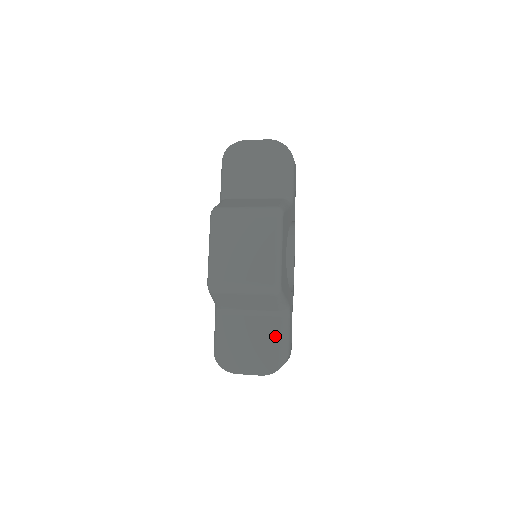
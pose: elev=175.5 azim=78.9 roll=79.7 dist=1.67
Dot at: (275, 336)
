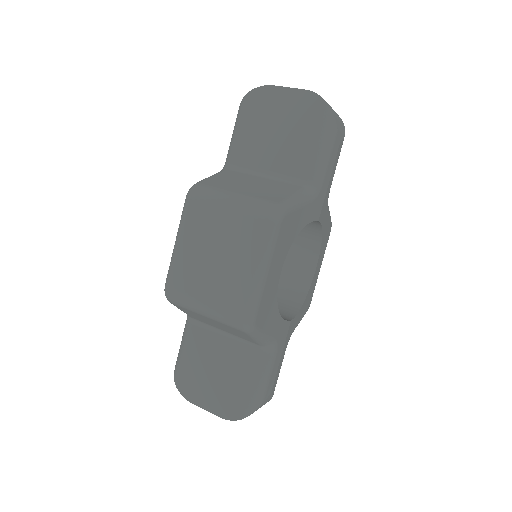
Dot at: (248, 375)
